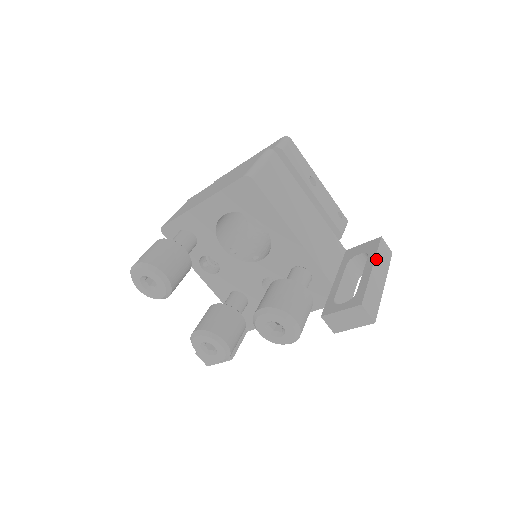
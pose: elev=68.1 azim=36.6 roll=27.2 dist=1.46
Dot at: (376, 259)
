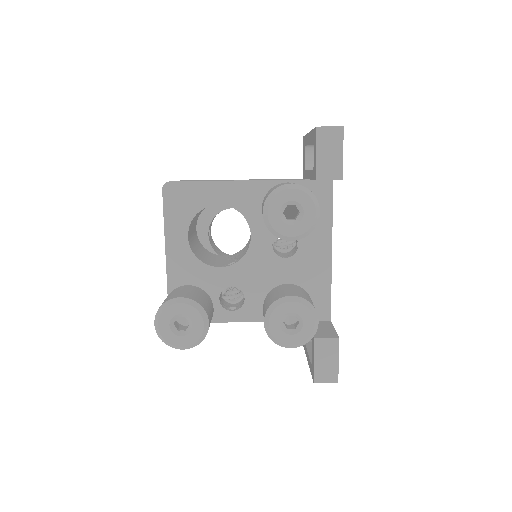
Dot at: occluded
